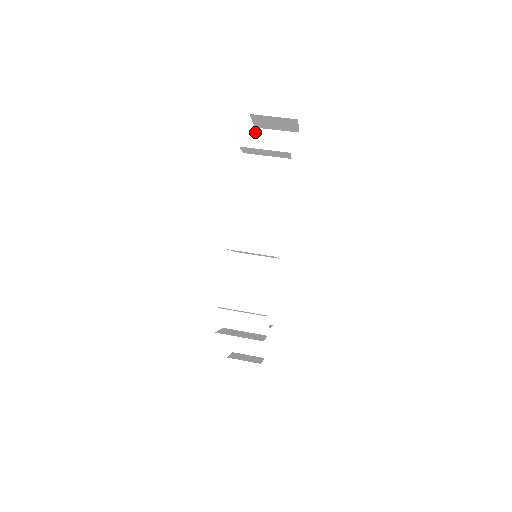
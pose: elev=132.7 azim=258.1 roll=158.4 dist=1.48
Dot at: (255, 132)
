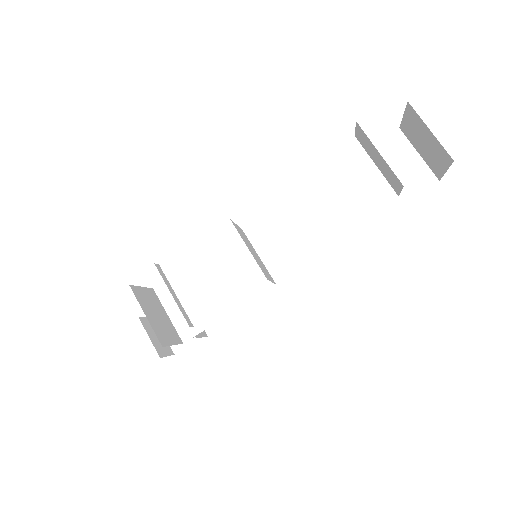
Dot at: (394, 132)
